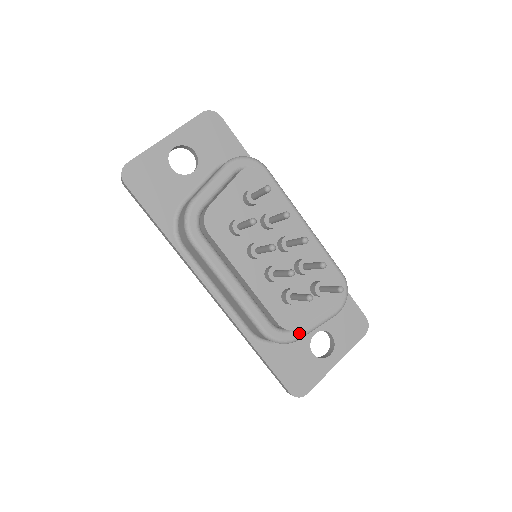
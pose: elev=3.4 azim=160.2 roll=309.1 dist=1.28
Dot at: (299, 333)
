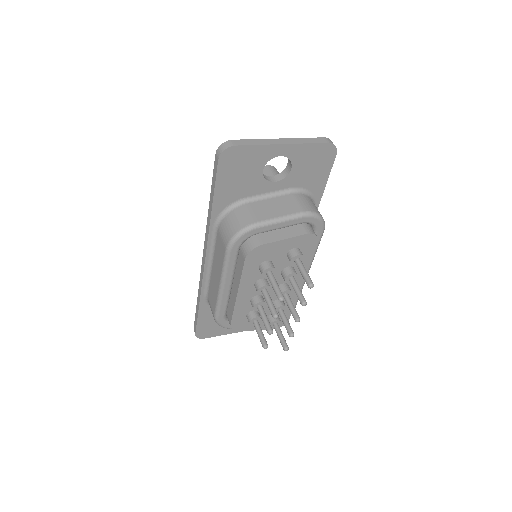
Dot at: occluded
